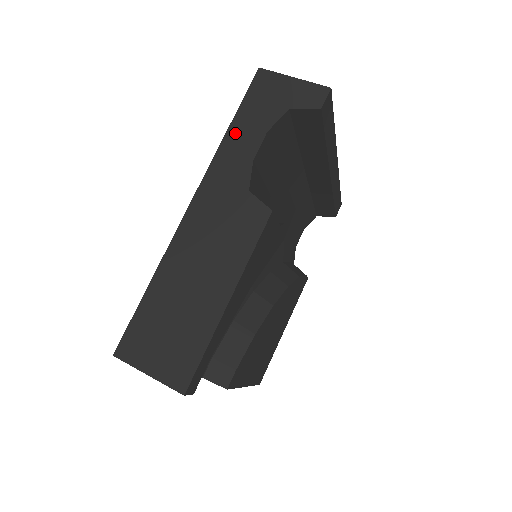
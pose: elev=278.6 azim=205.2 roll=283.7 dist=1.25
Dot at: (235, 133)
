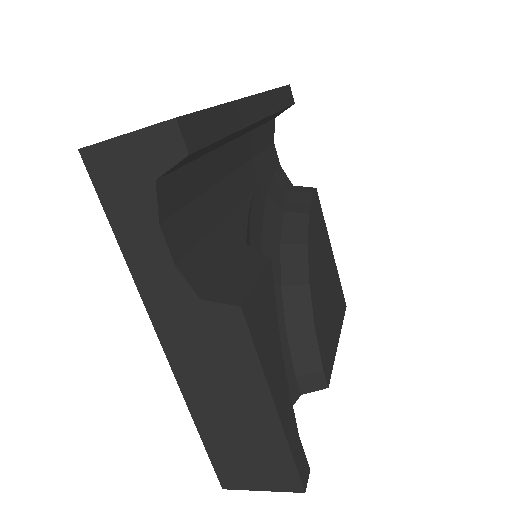
Dot at: (130, 247)
